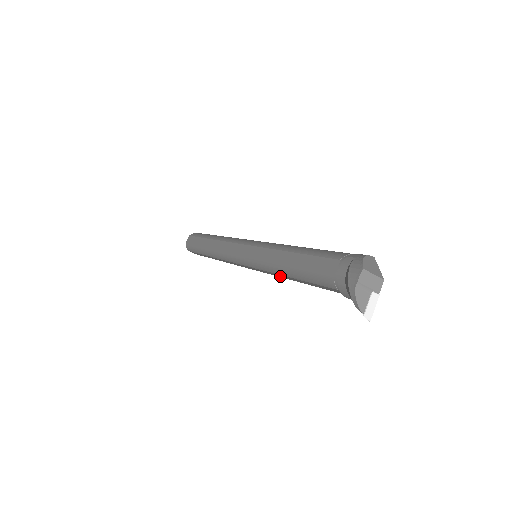
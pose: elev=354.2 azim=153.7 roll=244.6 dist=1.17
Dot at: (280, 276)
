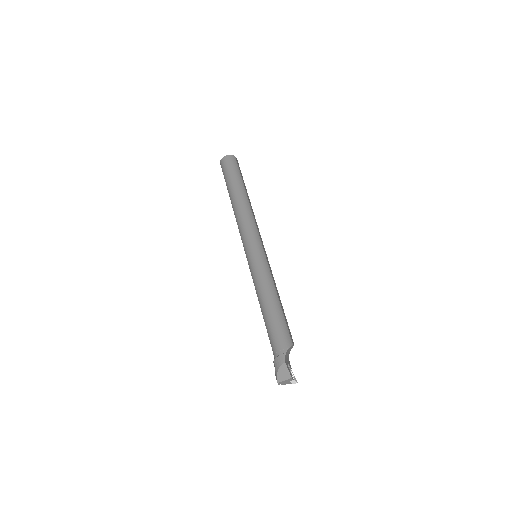
Dot at: occluded
